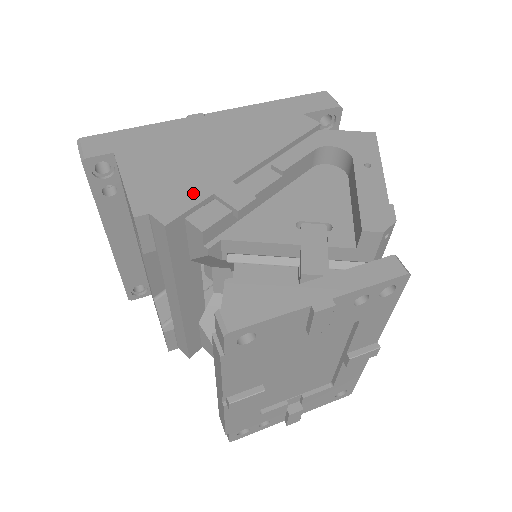
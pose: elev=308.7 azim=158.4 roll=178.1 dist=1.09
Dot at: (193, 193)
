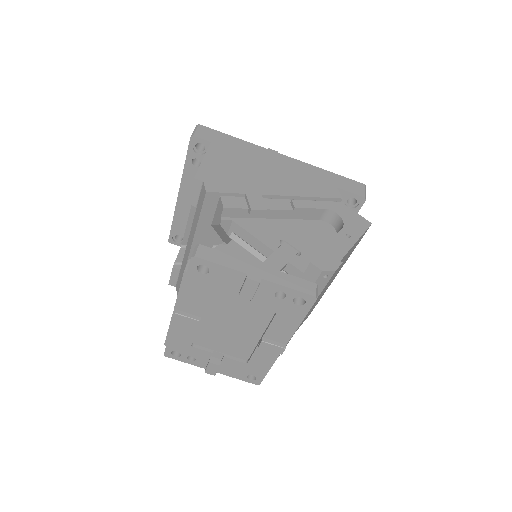
Dot at: (235, 186)
